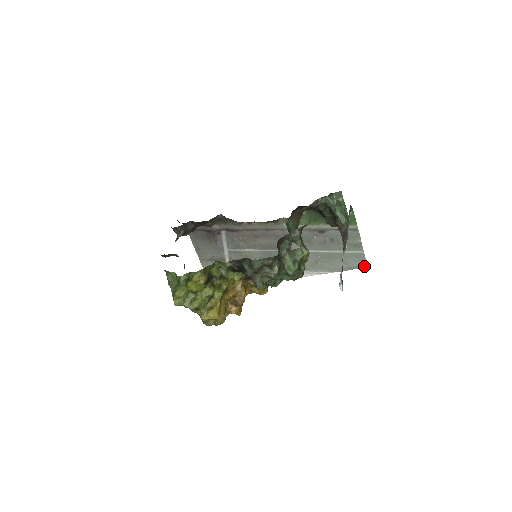
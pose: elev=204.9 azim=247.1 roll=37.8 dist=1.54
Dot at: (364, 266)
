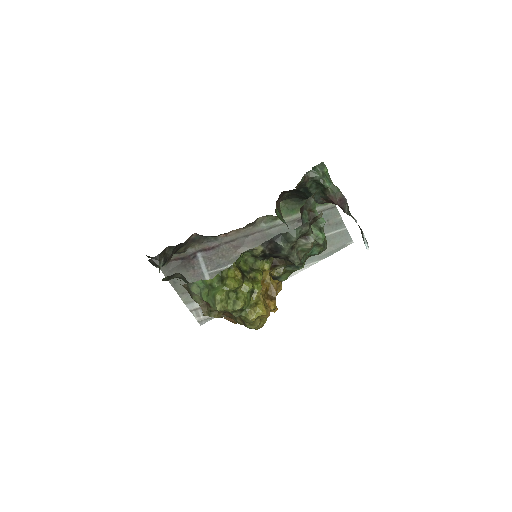
Dot at: (350, 242)
